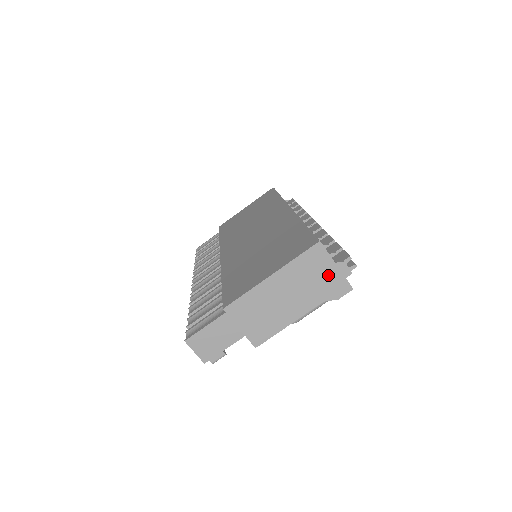
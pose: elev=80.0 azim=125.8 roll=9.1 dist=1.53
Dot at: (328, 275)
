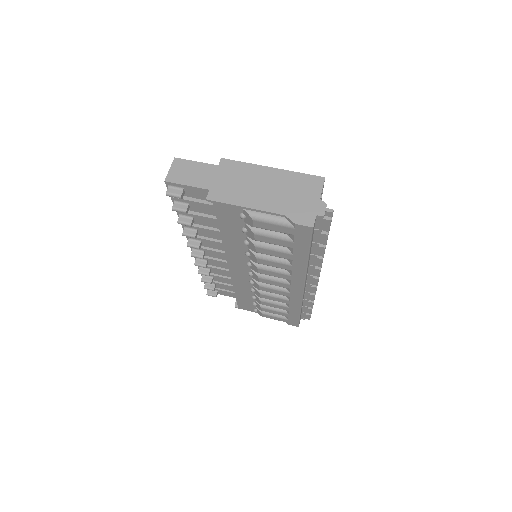
Dot at: (307, 202)
